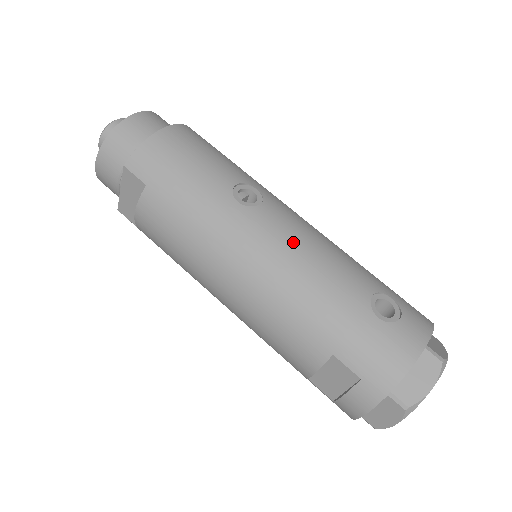
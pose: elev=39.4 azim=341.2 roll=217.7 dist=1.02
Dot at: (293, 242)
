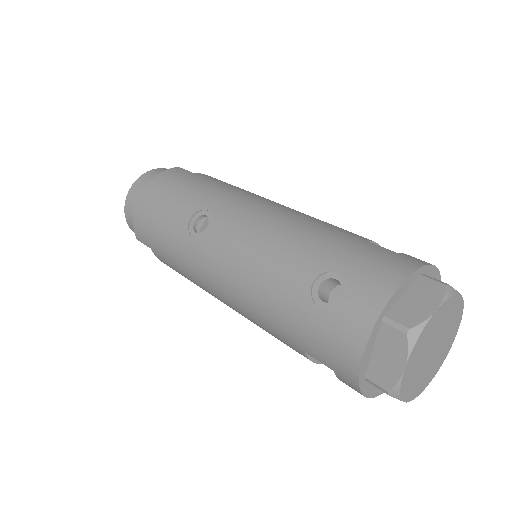
Dot at: (236, 256)
